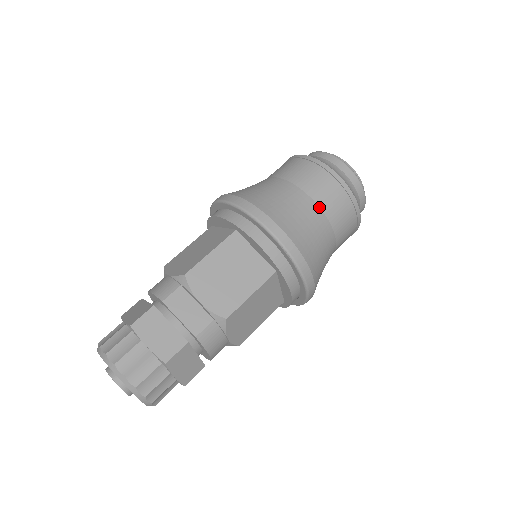
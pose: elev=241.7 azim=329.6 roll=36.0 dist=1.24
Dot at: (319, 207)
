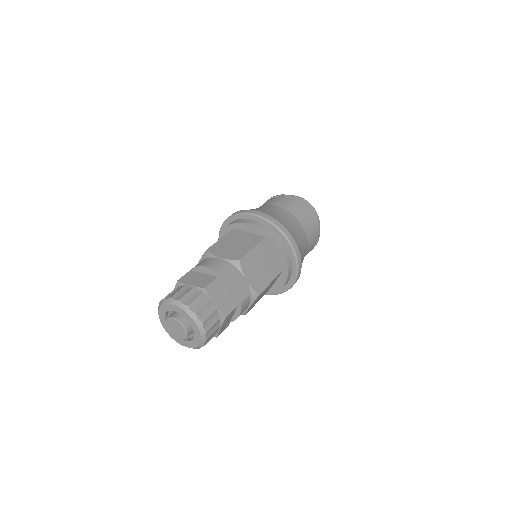
Dot at: (306, 234)
